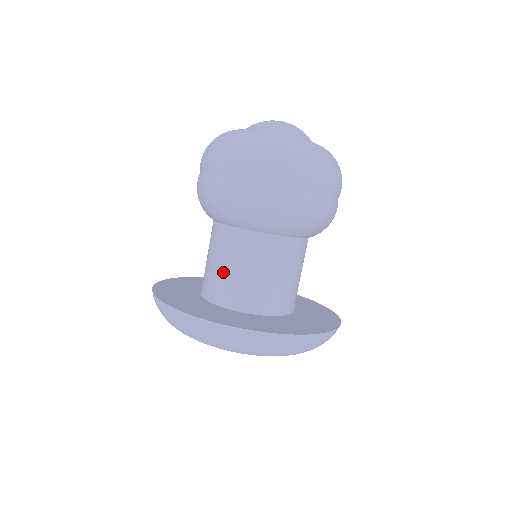
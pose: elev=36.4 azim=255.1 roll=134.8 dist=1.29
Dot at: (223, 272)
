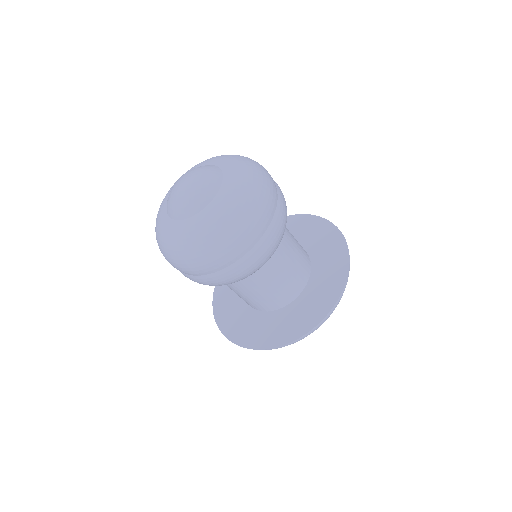
Dot at: occluded
